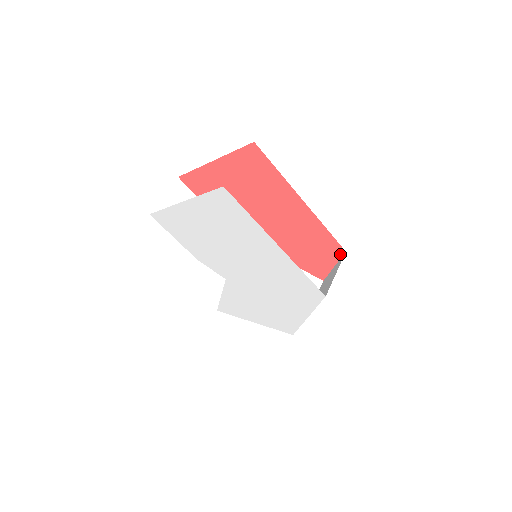
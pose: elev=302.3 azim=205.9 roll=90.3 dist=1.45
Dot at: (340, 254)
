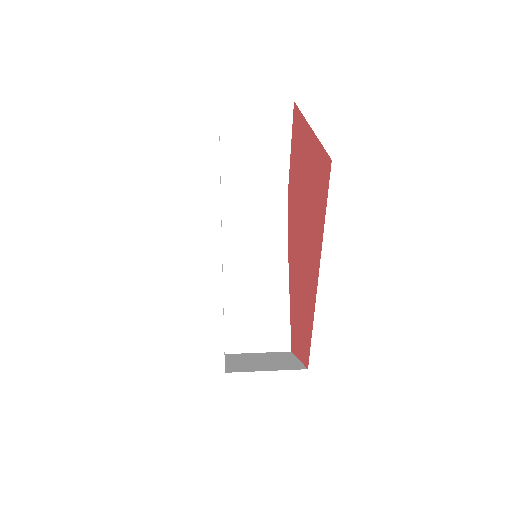
Dot at: (306, 362)
